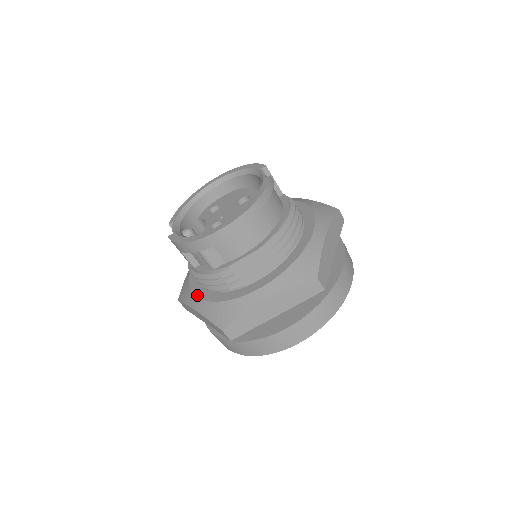
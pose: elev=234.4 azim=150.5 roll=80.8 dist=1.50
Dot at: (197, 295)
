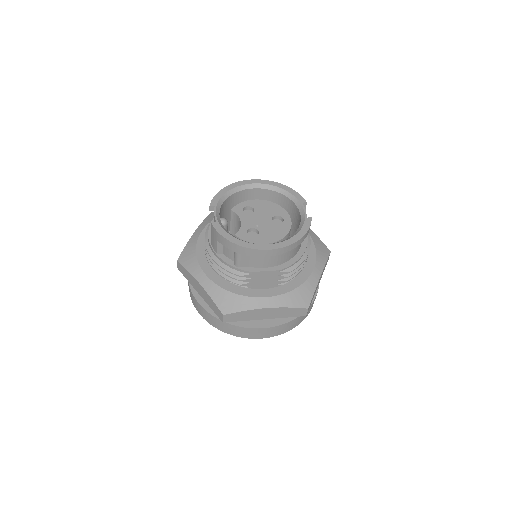
Dot at: (206, 272)
